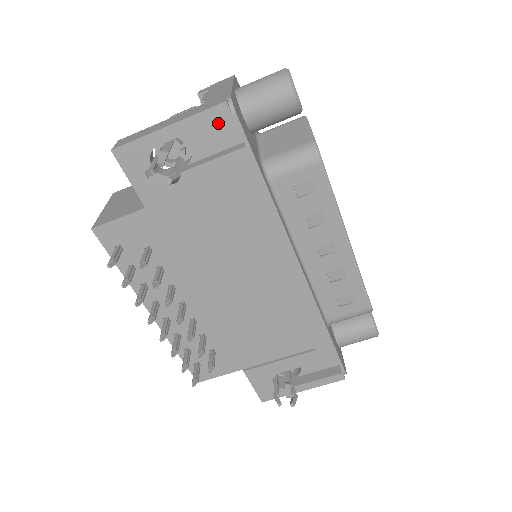
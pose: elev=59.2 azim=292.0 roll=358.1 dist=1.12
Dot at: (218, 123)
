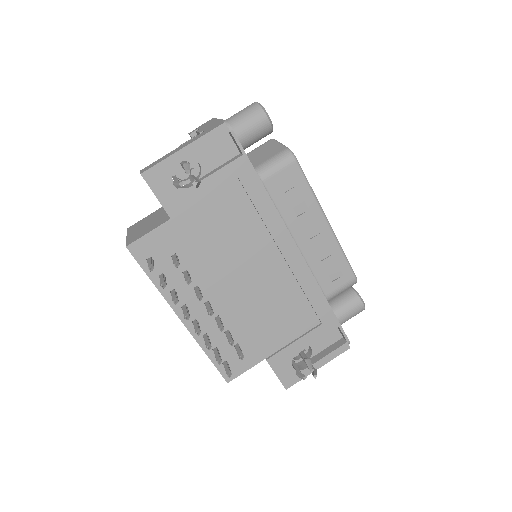
Dot at: (218, 142)
